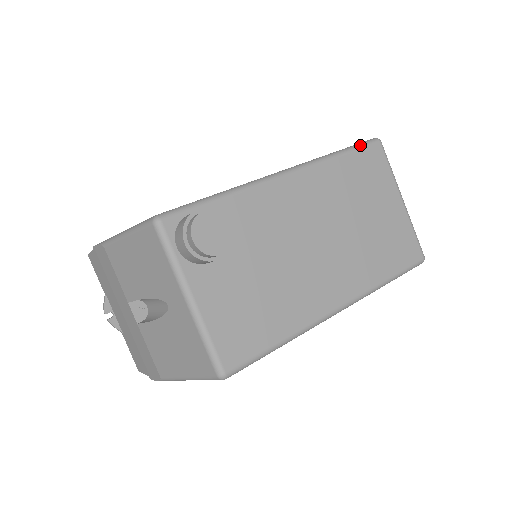
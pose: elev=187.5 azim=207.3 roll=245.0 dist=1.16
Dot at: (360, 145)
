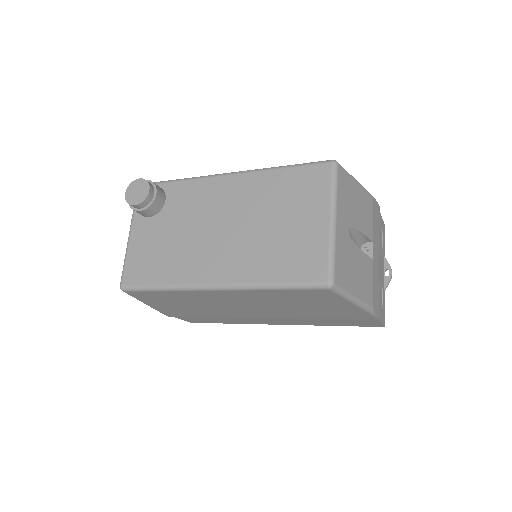
Dot at: (308, 163)
